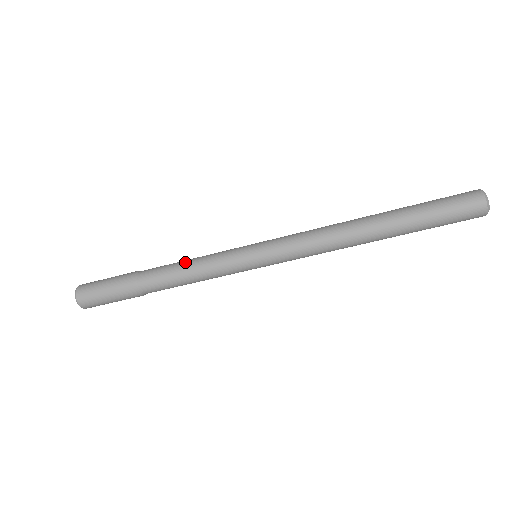
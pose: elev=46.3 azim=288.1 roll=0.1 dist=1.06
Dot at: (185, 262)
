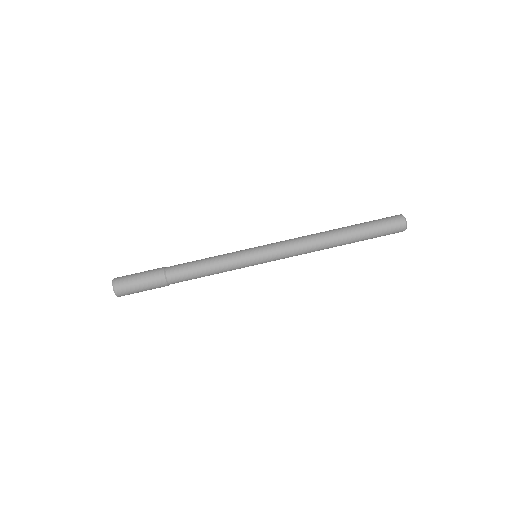
Dot at: occluded
